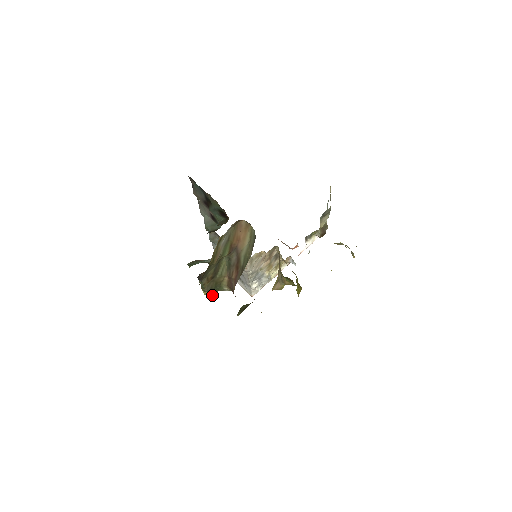
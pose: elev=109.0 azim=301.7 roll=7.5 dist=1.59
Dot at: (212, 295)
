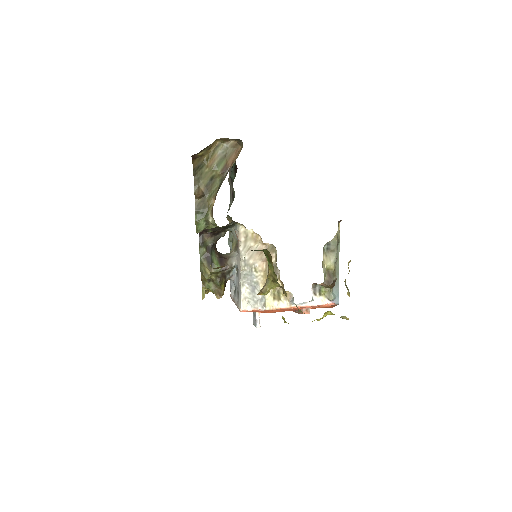
Dot at: (197, 218)
